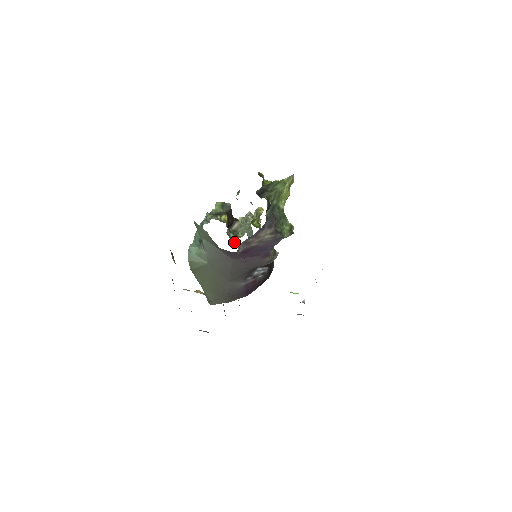
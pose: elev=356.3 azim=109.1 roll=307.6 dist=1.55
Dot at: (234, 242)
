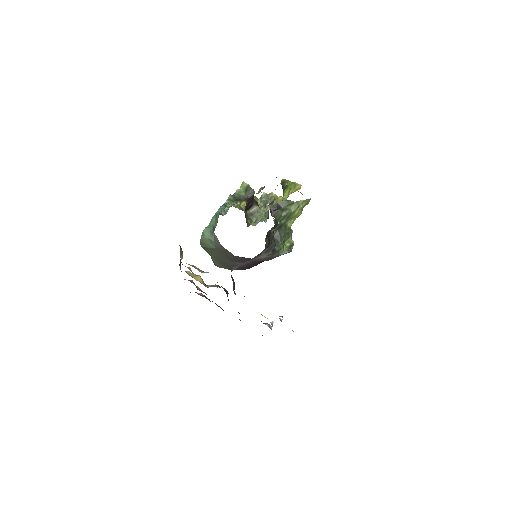
Dot at: occluded
